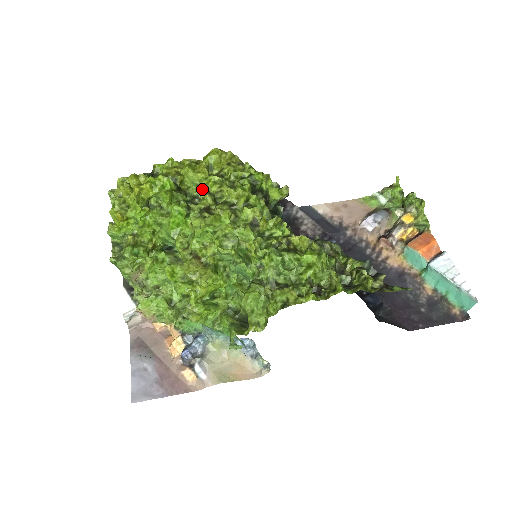
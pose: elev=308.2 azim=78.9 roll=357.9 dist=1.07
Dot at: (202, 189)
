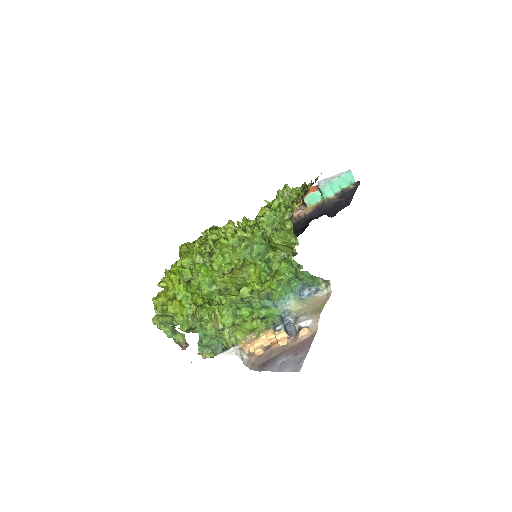
Dot at: (197, 257)
